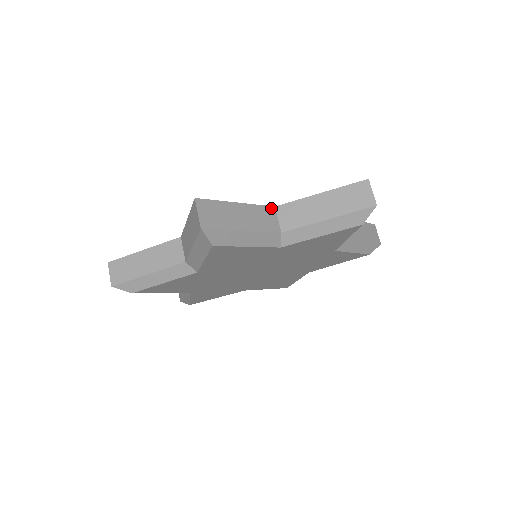
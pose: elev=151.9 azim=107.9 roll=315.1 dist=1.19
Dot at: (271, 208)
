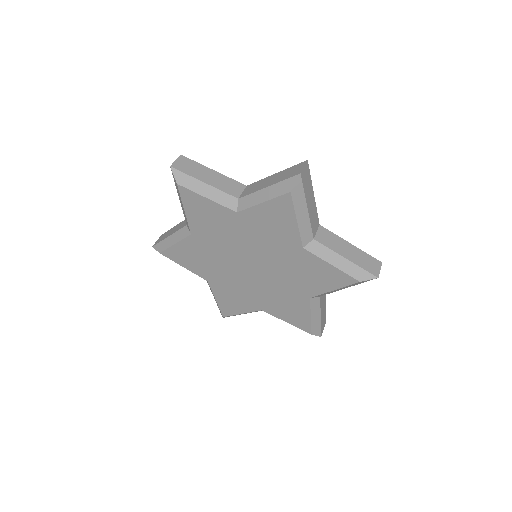
Dot at: (242, 185)
